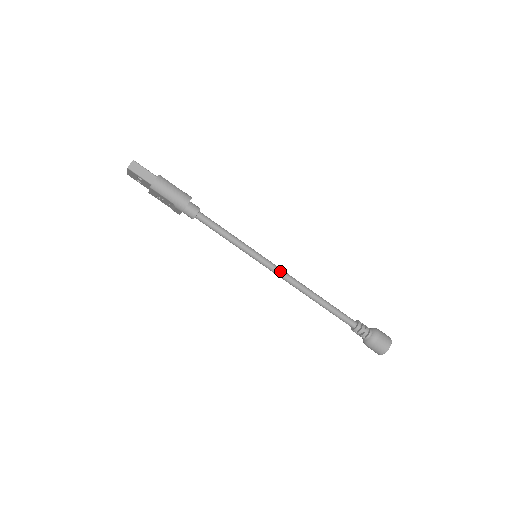
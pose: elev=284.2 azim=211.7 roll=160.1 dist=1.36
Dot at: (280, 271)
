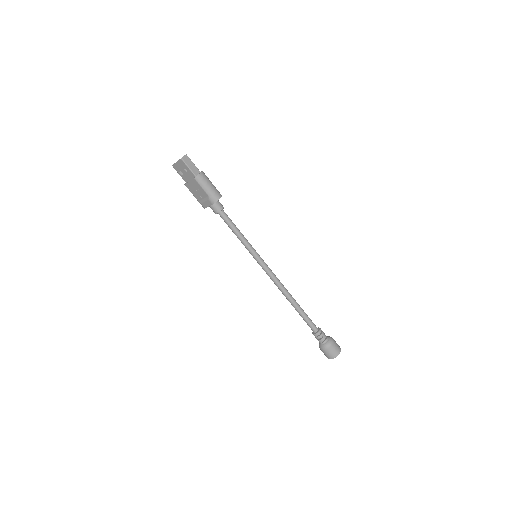
Dot at: (272, 272)
